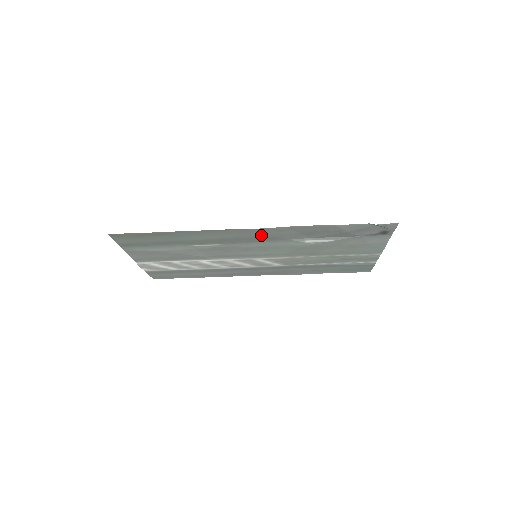
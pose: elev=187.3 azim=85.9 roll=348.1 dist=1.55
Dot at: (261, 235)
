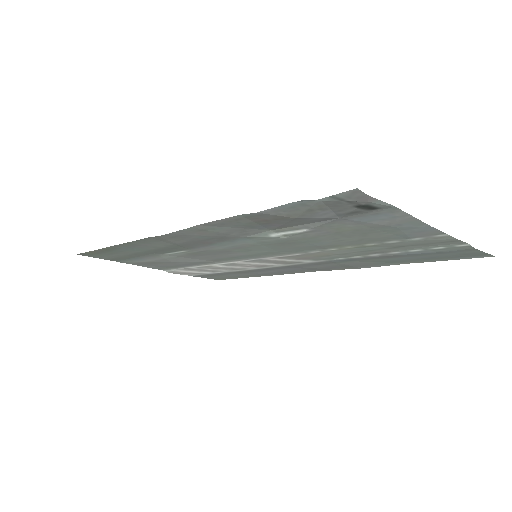
Dot at: (198, 237)
